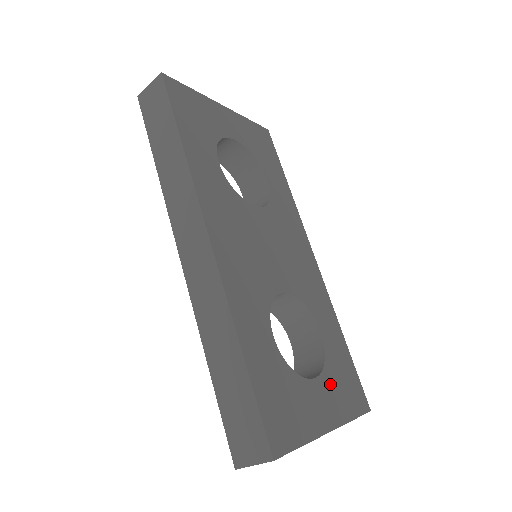
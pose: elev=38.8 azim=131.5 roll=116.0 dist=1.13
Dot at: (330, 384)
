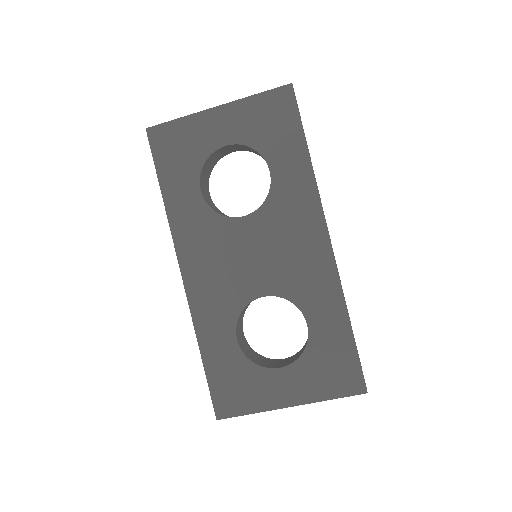
Dot at: (304, 371)
